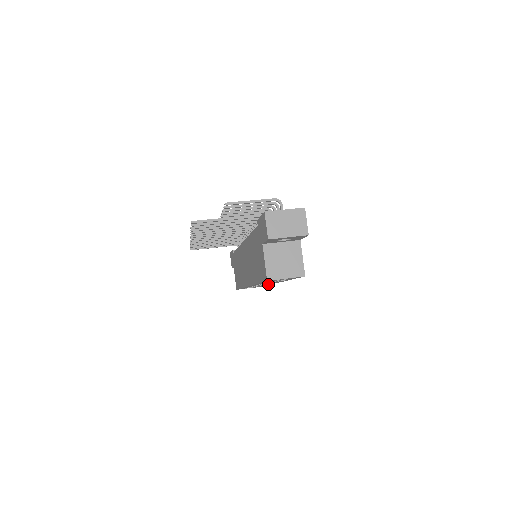
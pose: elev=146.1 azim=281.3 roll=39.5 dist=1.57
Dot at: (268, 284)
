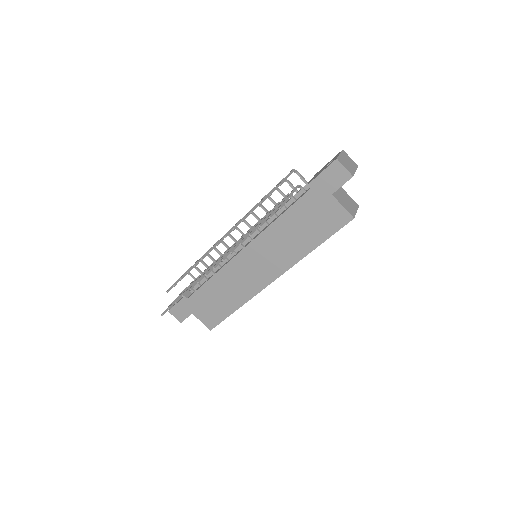
Dot at: occluded
